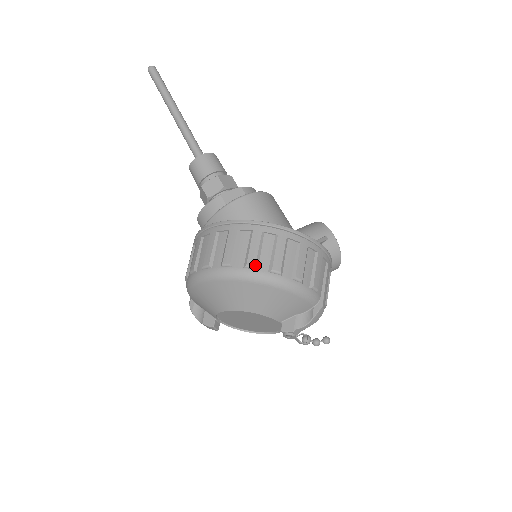
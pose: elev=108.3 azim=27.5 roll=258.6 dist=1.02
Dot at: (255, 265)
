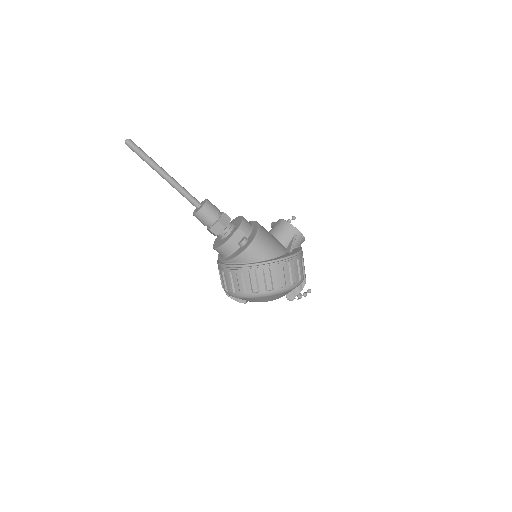
Dot at: (272, 289)
